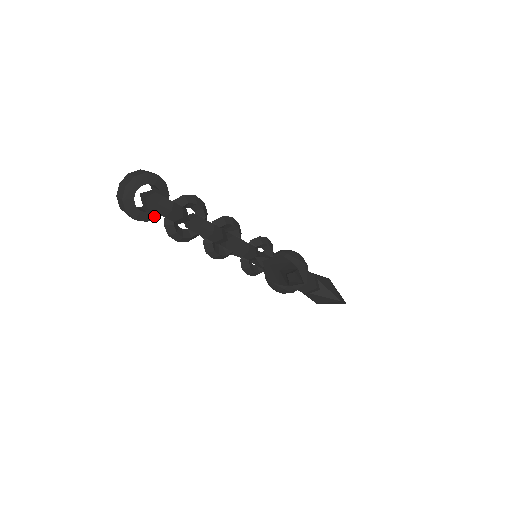
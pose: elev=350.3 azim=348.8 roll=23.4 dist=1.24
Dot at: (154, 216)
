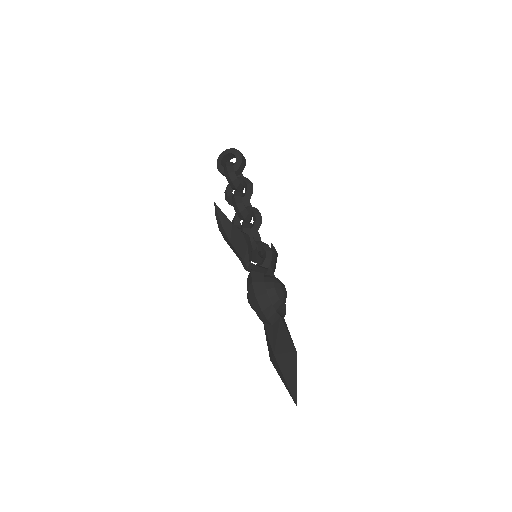
Dot at: occluded
